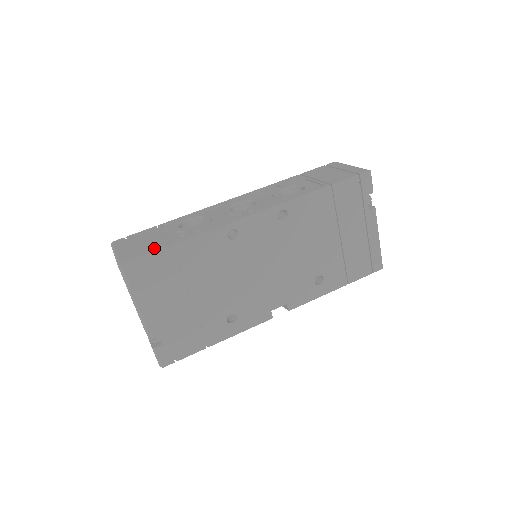
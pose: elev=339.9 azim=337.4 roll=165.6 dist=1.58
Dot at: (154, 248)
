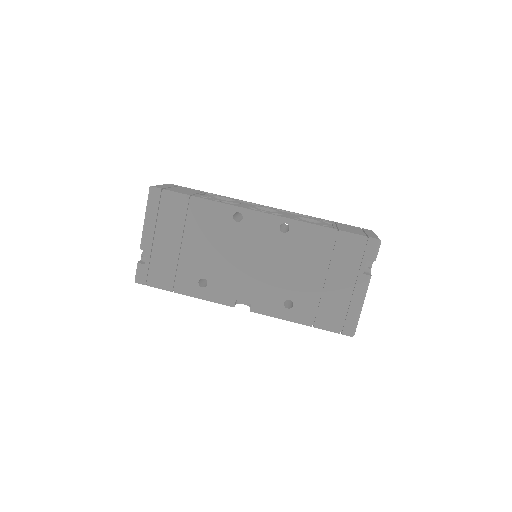
Dot at: (180, 192)
